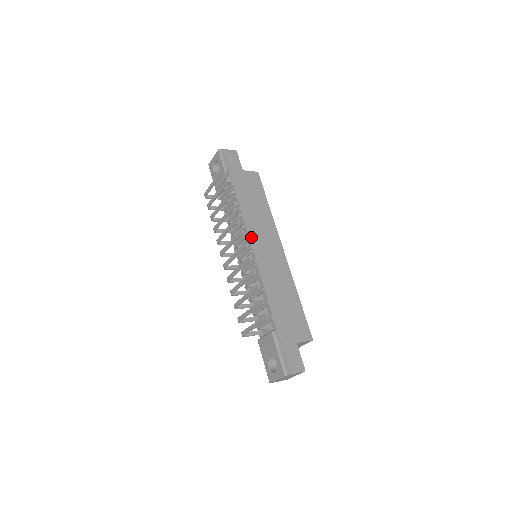
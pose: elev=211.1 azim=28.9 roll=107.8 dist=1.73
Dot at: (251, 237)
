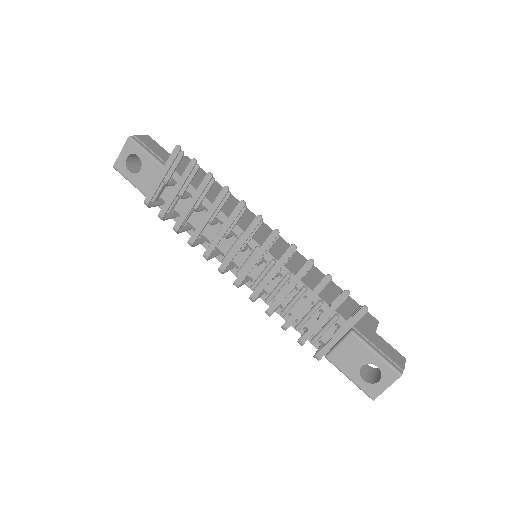
Dot at: occluded
